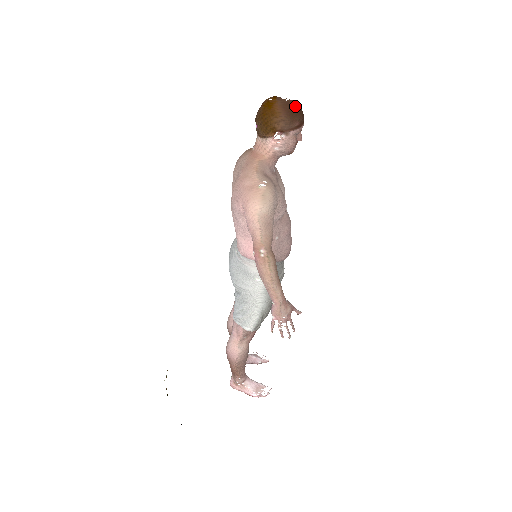
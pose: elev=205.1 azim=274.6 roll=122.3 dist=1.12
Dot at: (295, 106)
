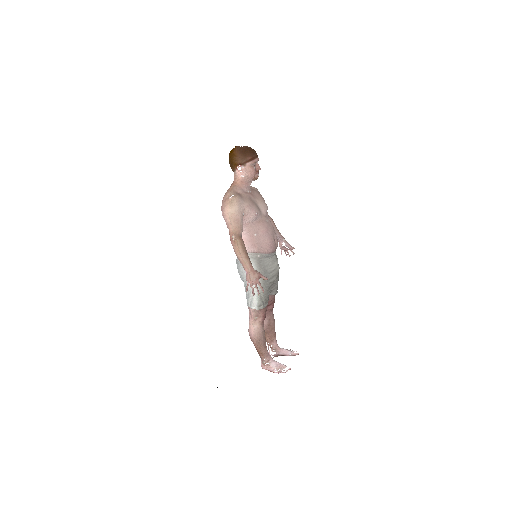
Dot at: (247, 148)
